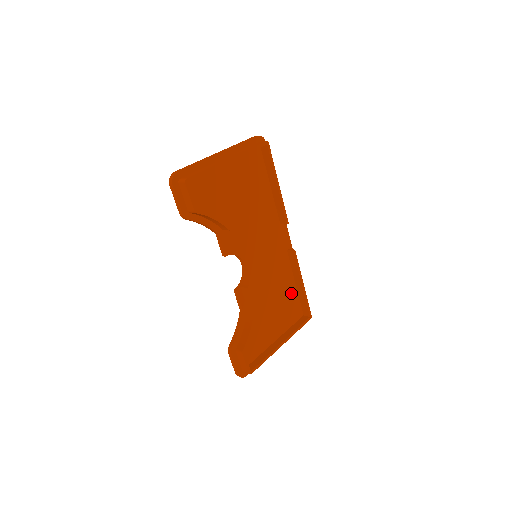
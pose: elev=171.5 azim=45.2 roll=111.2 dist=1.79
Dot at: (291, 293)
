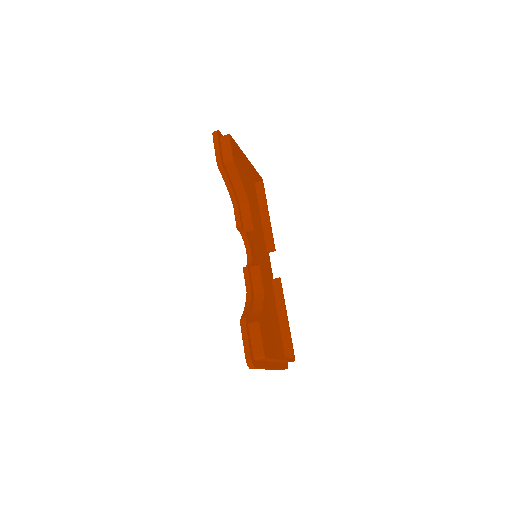
Dot at: (276, 323)
